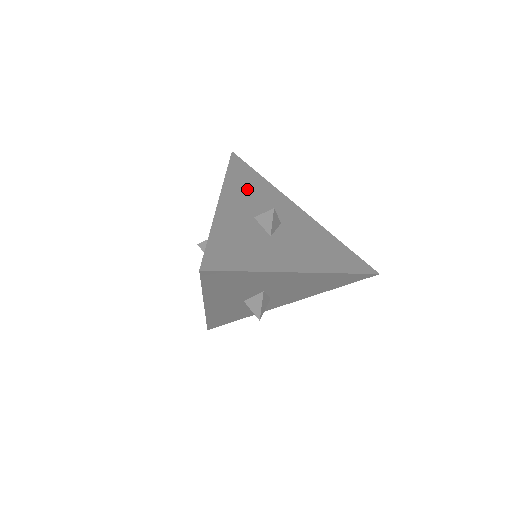
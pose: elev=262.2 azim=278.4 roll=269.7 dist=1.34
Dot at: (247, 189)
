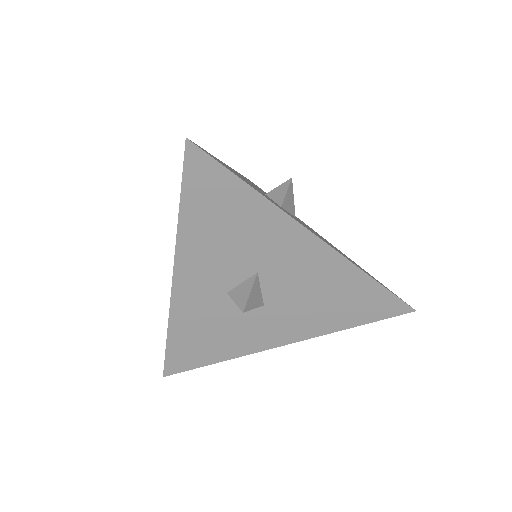
Dot at: occluded
